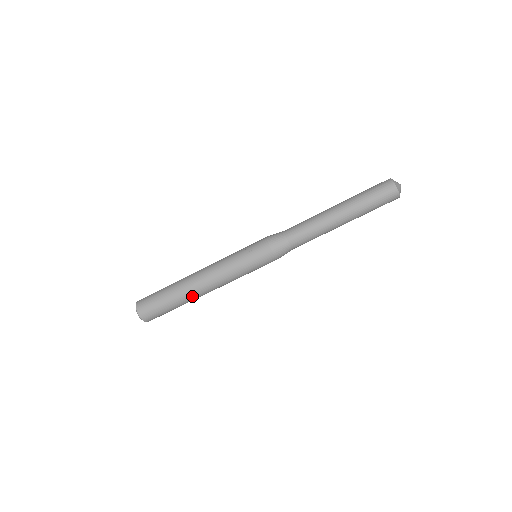
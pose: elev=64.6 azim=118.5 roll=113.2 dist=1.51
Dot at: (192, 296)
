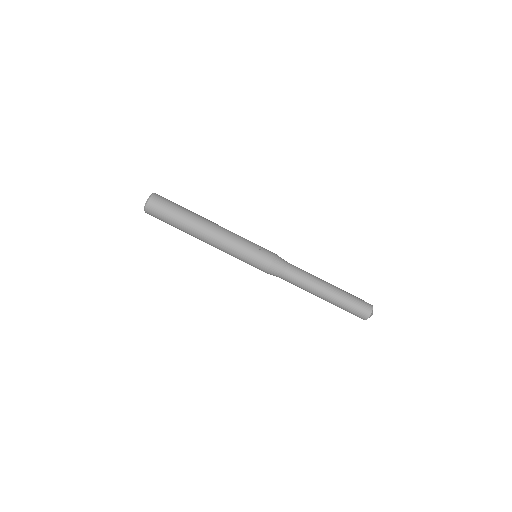
Dot at: (193, 234)
